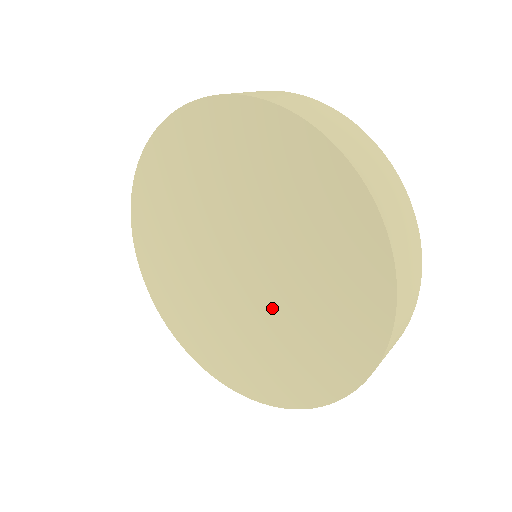
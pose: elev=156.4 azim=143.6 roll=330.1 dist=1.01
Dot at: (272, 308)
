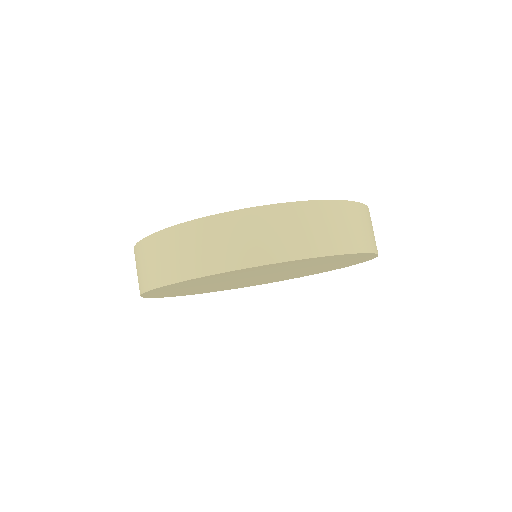
Dot at: (255, 281)
